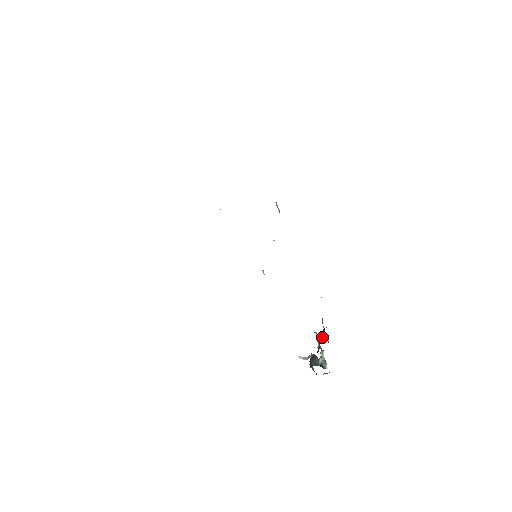
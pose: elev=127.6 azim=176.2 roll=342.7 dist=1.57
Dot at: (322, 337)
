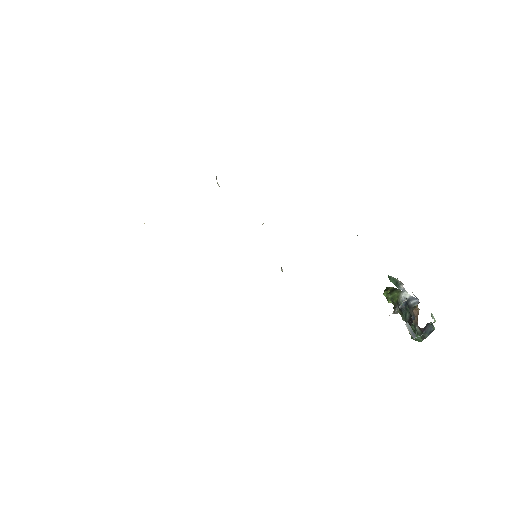
Dot at: (415, 300)
